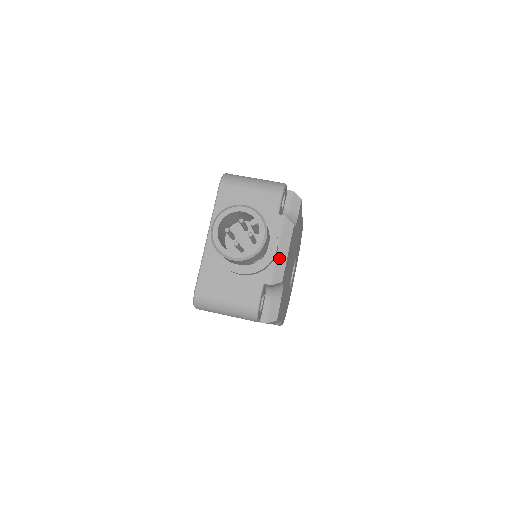
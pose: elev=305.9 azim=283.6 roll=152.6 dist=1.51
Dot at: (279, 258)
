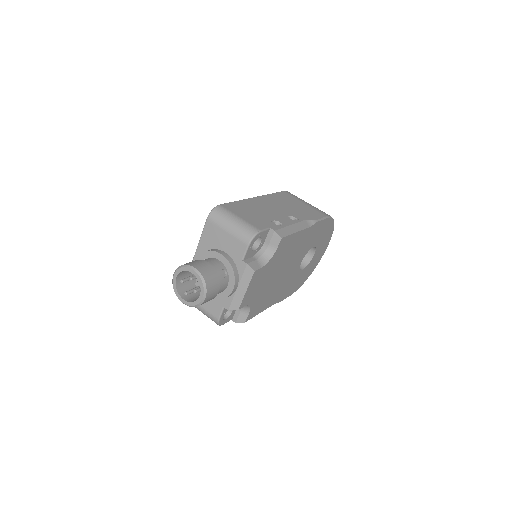
Dot at: (238, 293)
